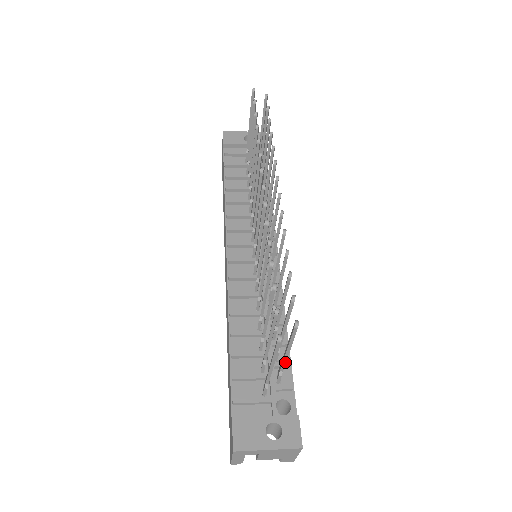
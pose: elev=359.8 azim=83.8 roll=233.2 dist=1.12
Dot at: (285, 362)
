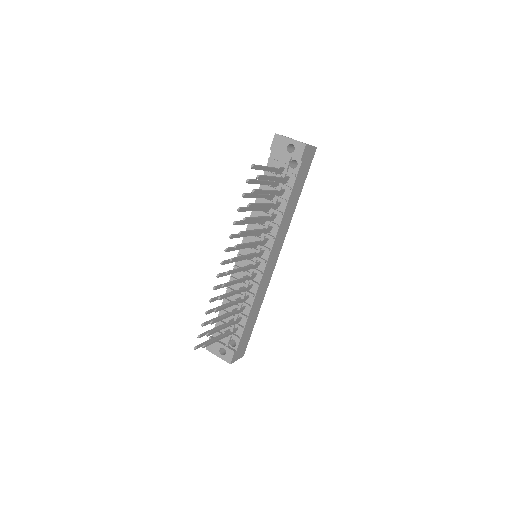
Dot at: occluded
